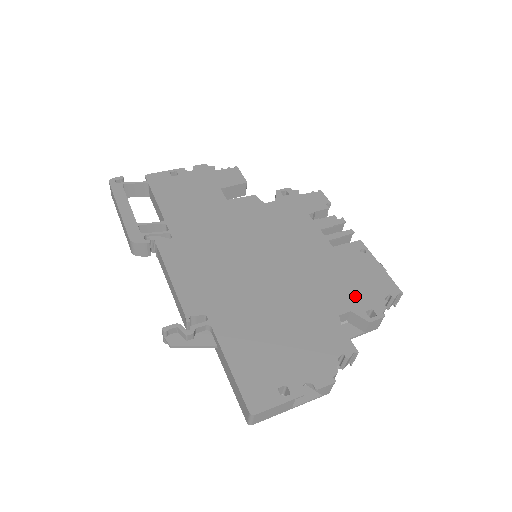
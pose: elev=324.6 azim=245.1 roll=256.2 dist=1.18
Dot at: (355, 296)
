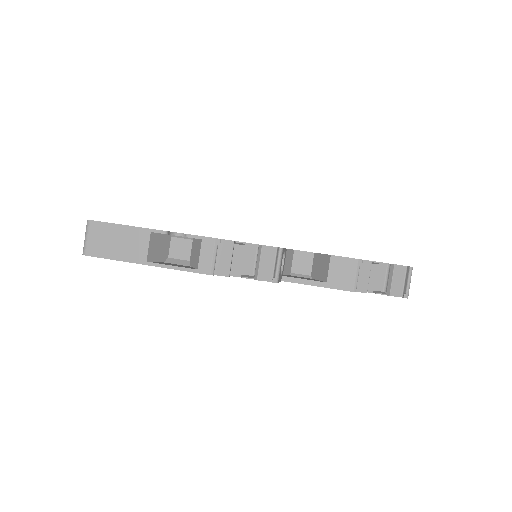
Dot at: occluded
